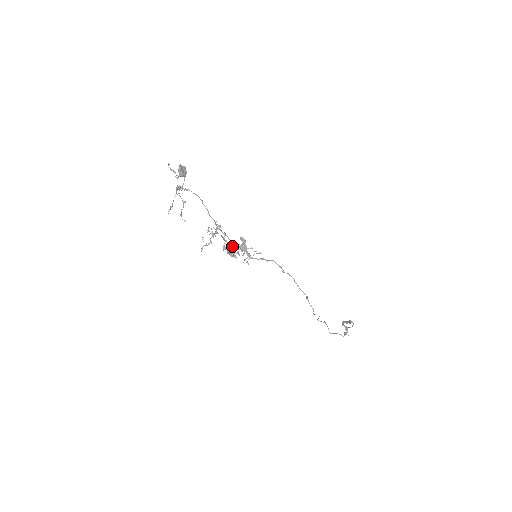
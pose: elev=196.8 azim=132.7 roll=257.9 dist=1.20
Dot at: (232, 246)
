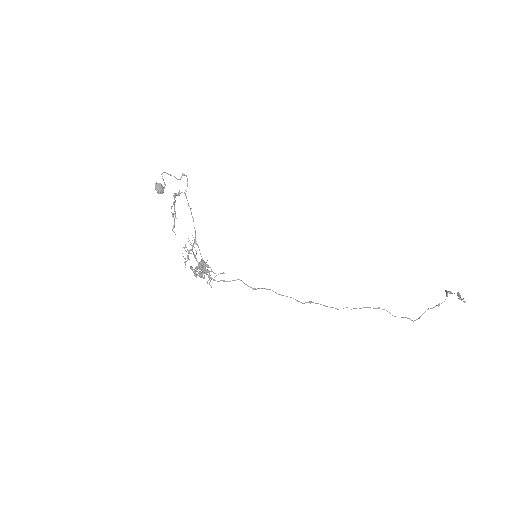
Dot at: (196, 268)
